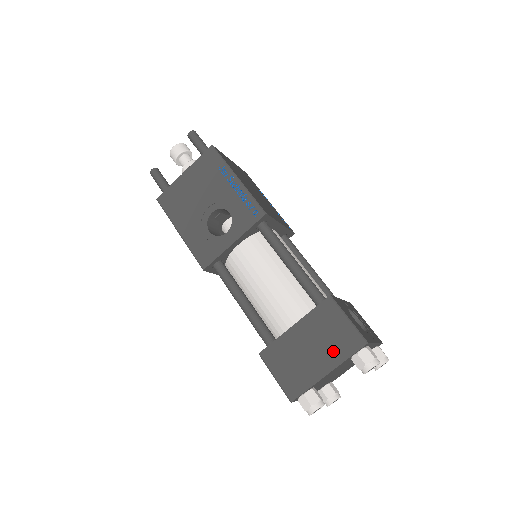
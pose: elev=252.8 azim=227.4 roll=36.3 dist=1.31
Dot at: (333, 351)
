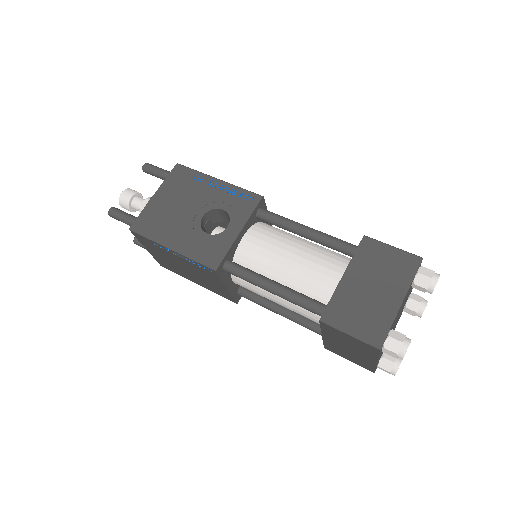
Dot at: (395, 280)
